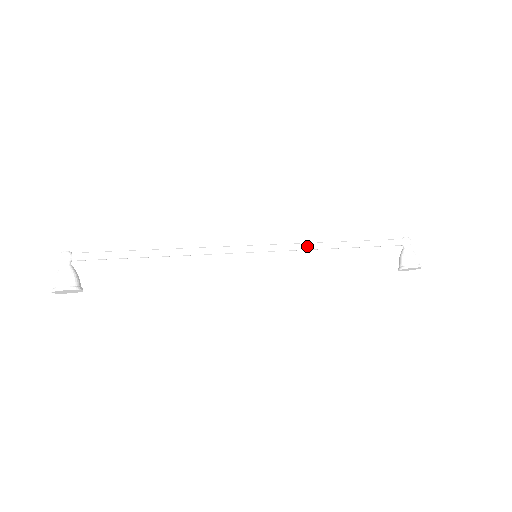
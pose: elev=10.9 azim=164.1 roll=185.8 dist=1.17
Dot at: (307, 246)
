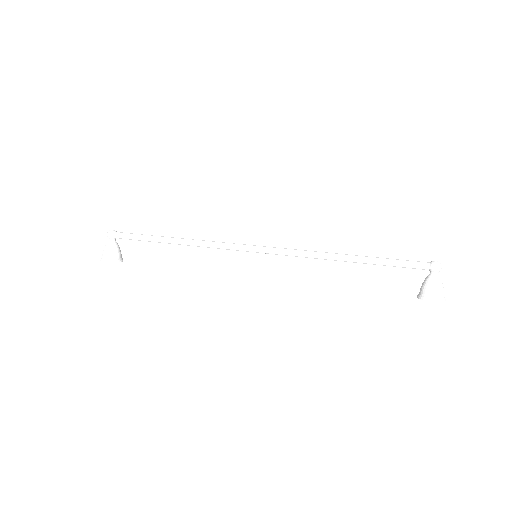
Dot at: (307, 255)
